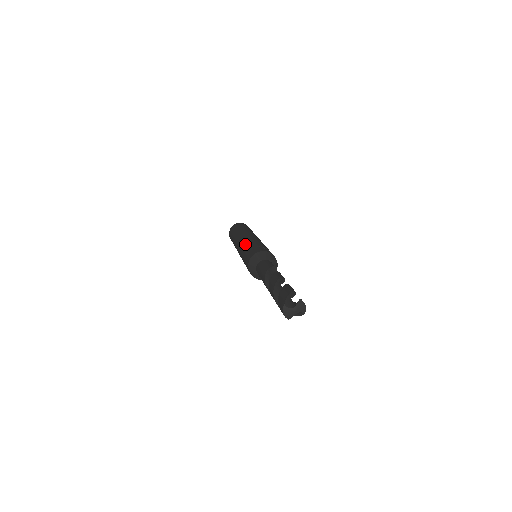
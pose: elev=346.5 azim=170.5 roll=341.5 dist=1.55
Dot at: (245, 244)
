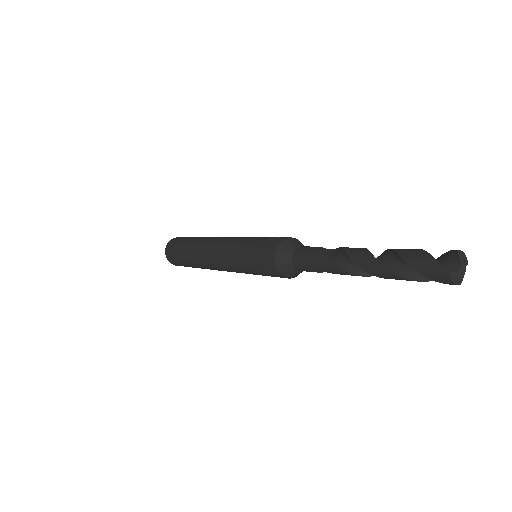
Dot at: (233, 254)
